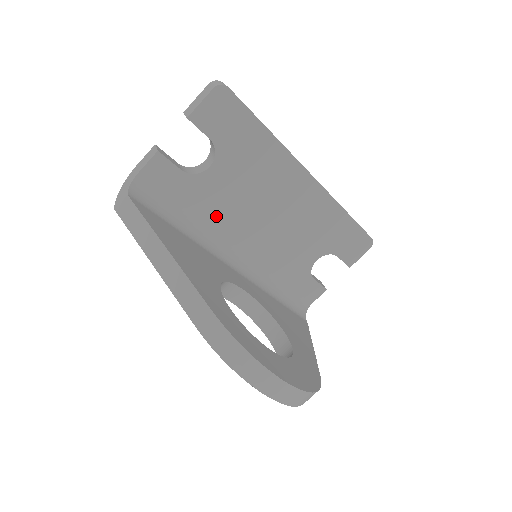
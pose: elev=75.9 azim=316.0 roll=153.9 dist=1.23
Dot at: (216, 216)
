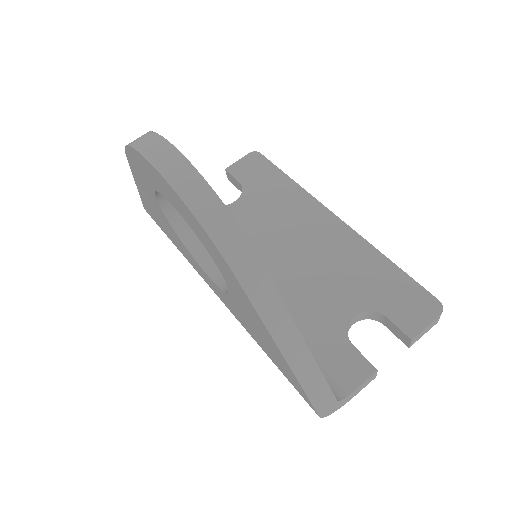
Dot at: occluded
